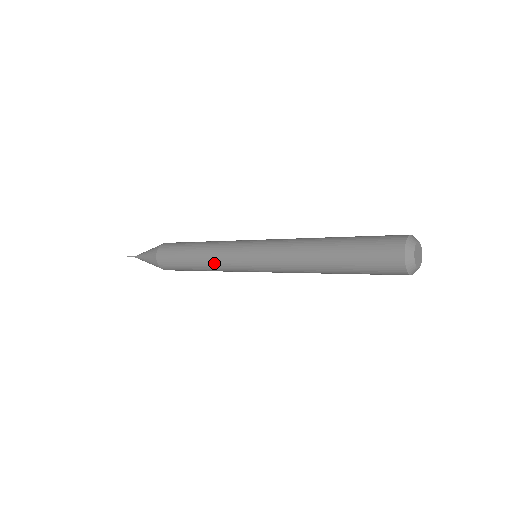
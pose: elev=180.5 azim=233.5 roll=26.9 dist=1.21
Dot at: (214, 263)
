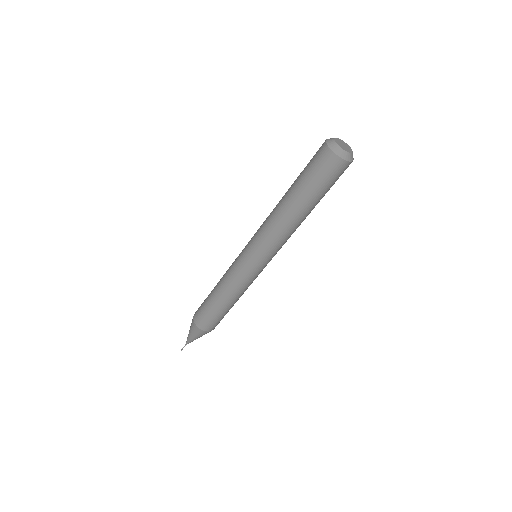
Dot at: (227, 280)
